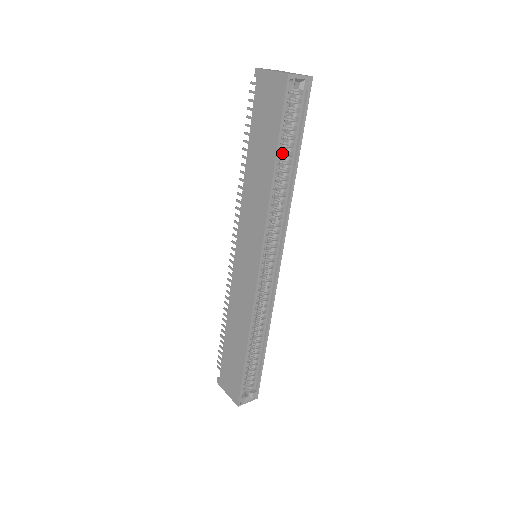
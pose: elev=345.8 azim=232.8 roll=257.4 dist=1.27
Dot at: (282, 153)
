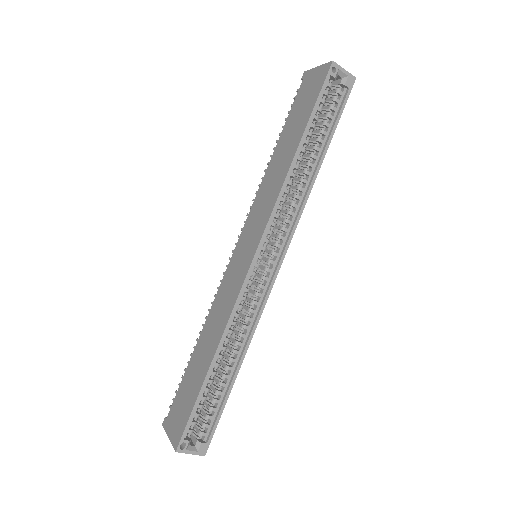
Dot at: (311, 143)
